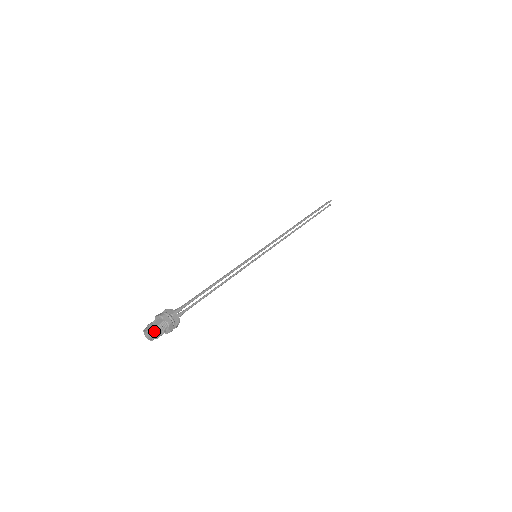
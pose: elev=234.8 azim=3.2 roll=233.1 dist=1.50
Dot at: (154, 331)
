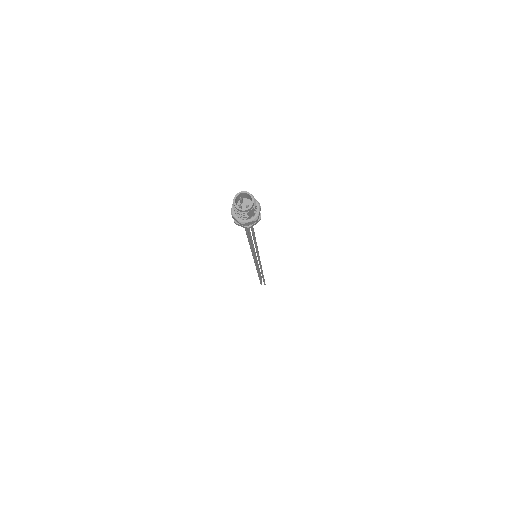
Dot at: (244, 193)
